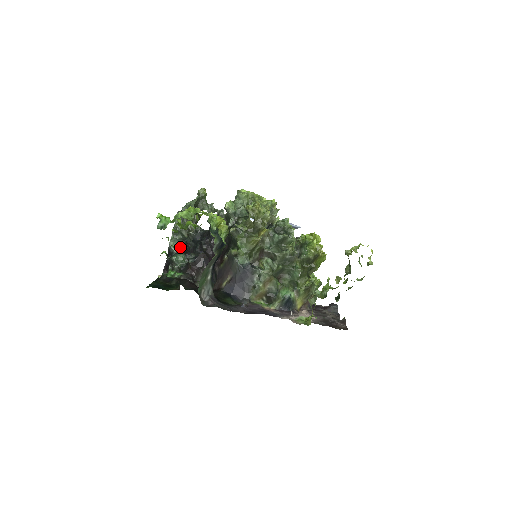
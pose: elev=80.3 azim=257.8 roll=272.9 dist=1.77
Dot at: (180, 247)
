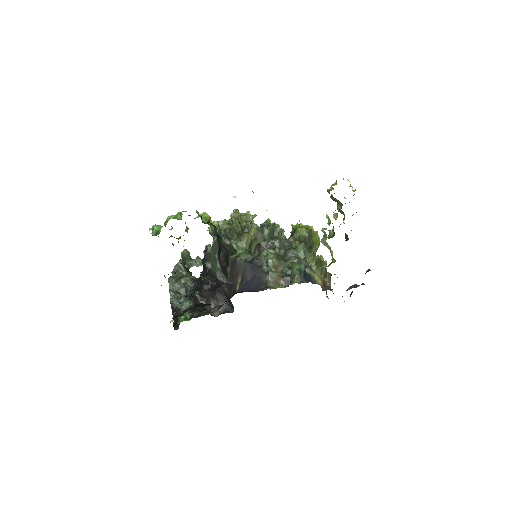
Dot at: (182, 297)
